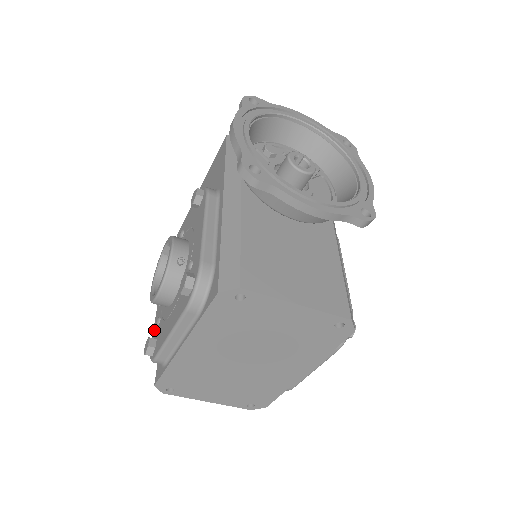
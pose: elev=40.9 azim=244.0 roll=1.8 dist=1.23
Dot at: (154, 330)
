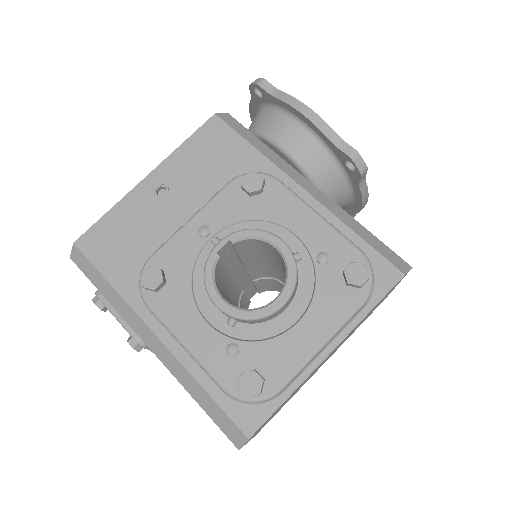
Dot at: (218, 367)
